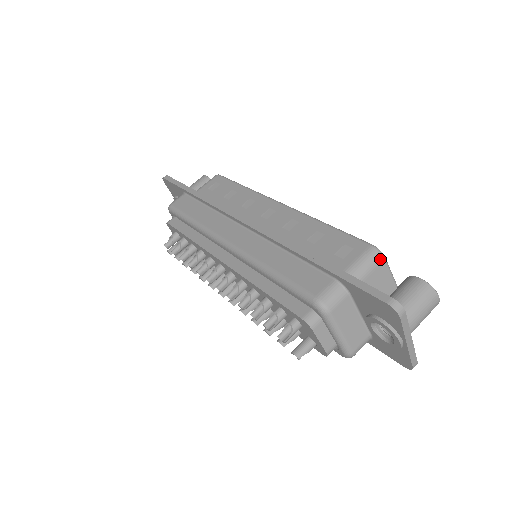
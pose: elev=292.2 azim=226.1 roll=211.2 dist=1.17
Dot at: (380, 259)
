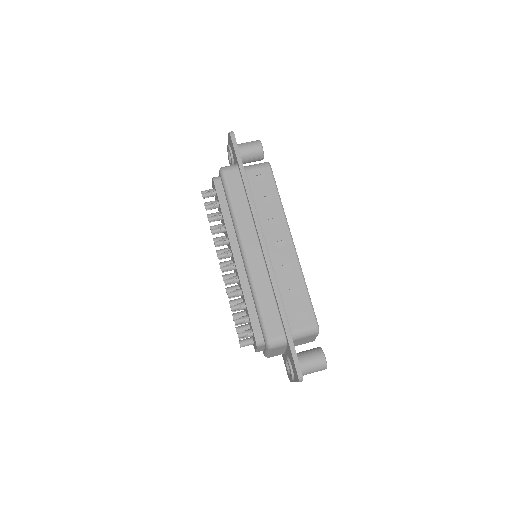
Dot at: (316, 334)
